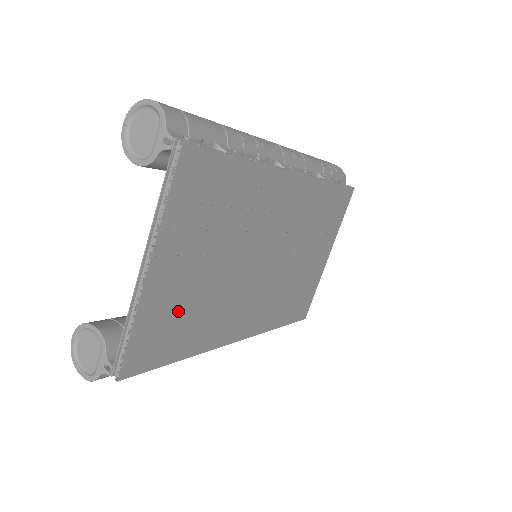
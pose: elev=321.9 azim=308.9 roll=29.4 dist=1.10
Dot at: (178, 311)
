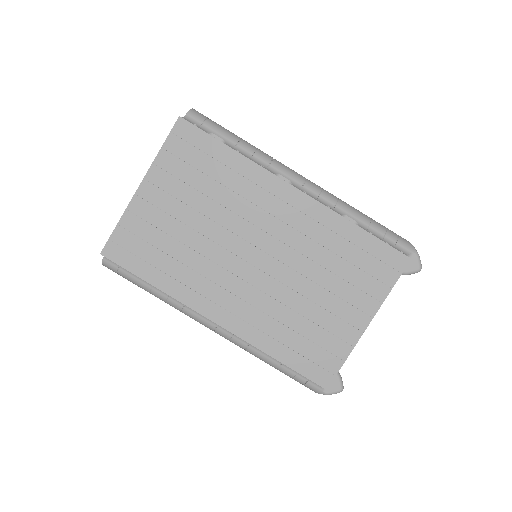
Dot at: (157, 236)
